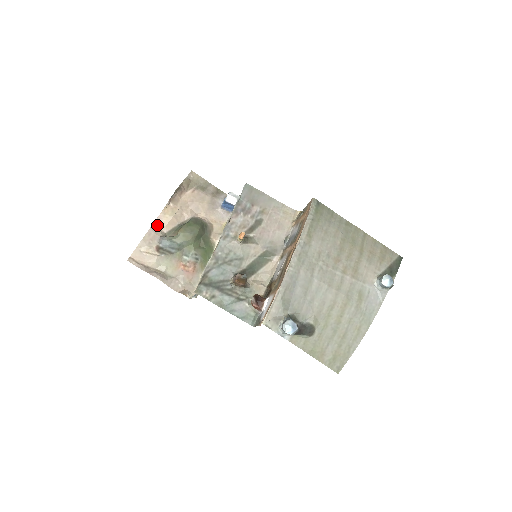
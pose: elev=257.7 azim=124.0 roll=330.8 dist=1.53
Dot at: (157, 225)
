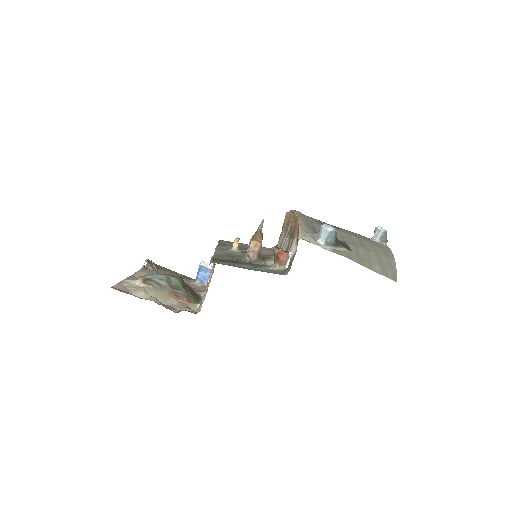
Dot at: occluded
